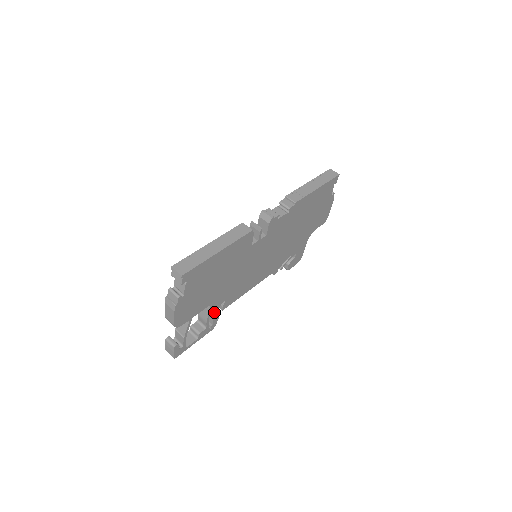
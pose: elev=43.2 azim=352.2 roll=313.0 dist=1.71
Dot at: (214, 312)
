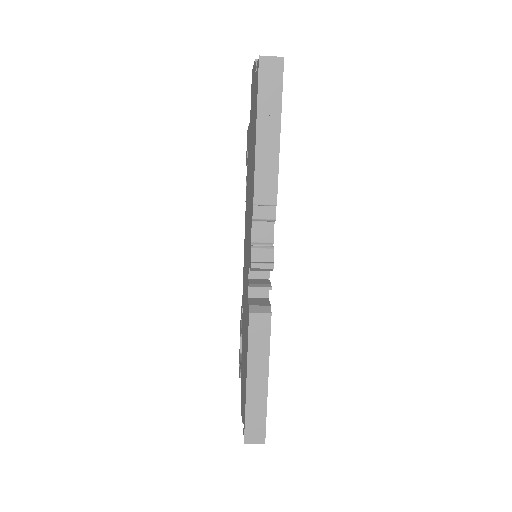
Dot at: occluded
